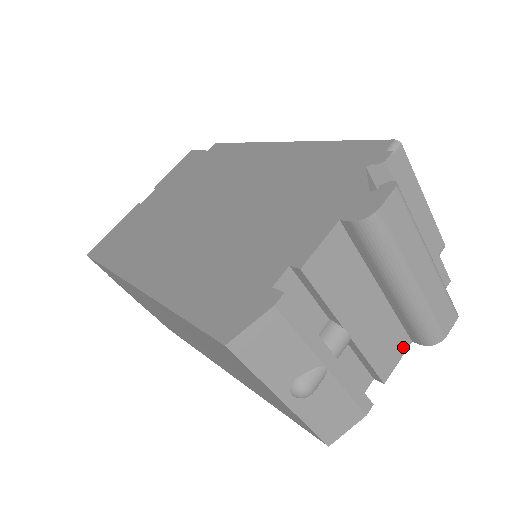
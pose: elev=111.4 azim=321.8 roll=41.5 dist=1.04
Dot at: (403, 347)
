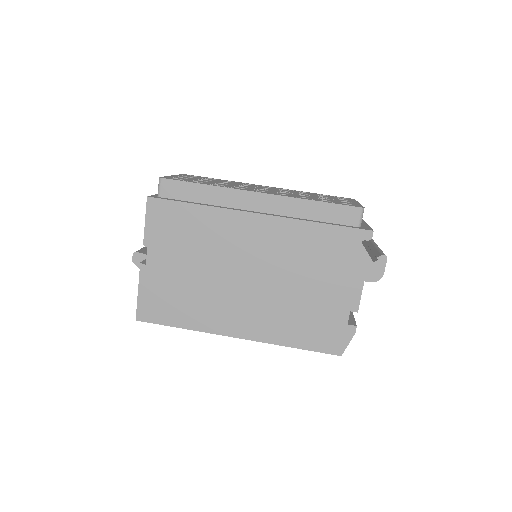
Dot at: occluded
